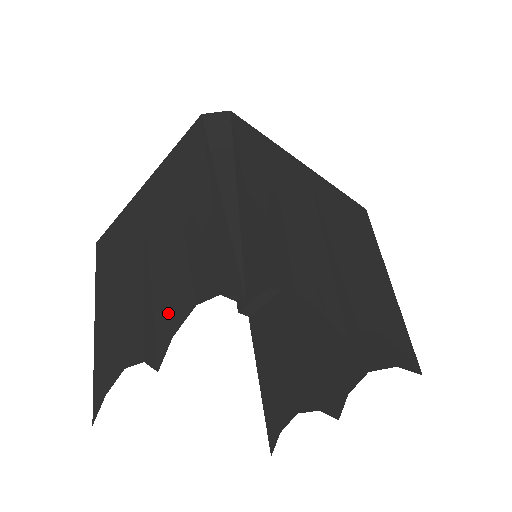
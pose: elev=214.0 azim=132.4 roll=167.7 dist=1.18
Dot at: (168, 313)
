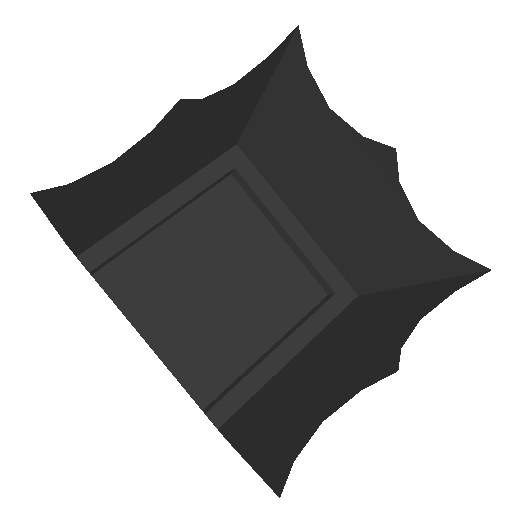
Dot at: (192, 114)
